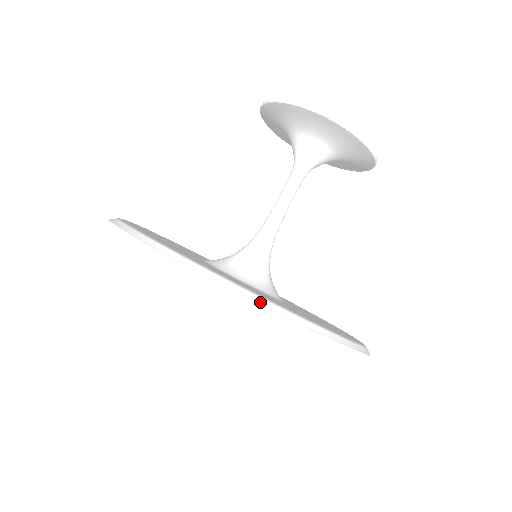
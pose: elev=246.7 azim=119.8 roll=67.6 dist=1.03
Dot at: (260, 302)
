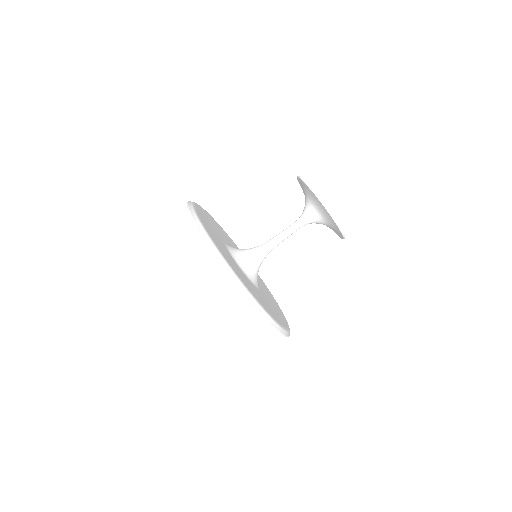
Dot at: (245, 291)
